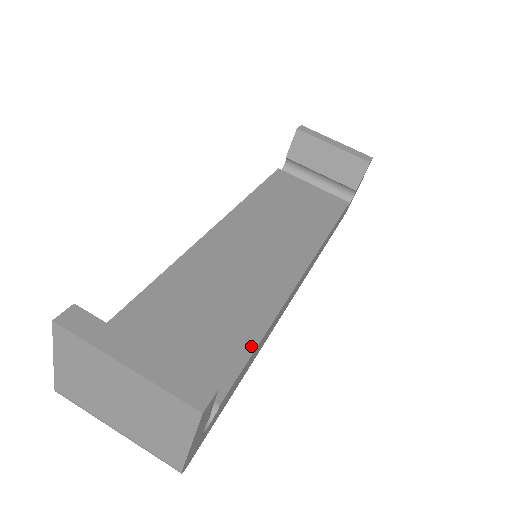
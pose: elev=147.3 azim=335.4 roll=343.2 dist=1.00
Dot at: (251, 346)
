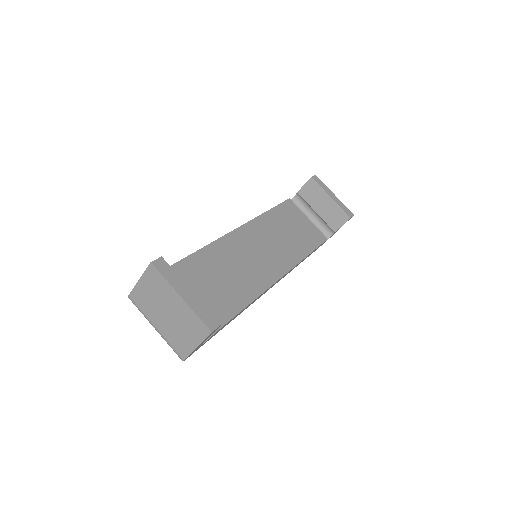
Dot at: (238, 310)
